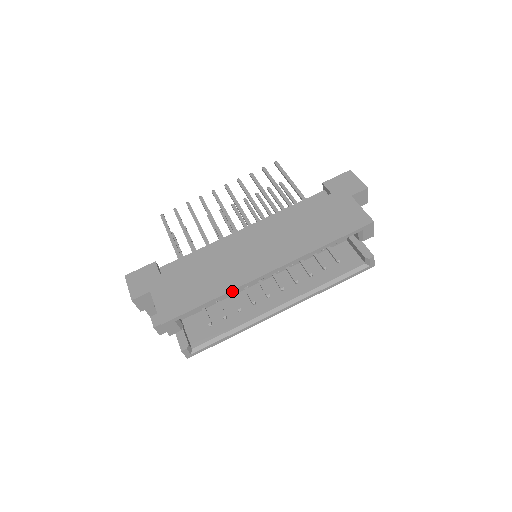
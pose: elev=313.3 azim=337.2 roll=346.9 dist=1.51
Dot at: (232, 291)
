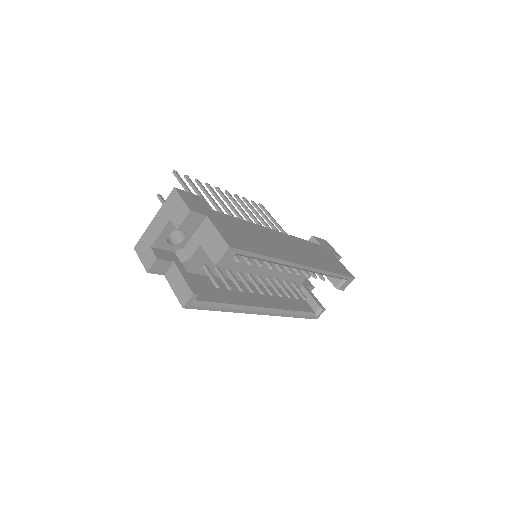
Dot at: (280, 260)
